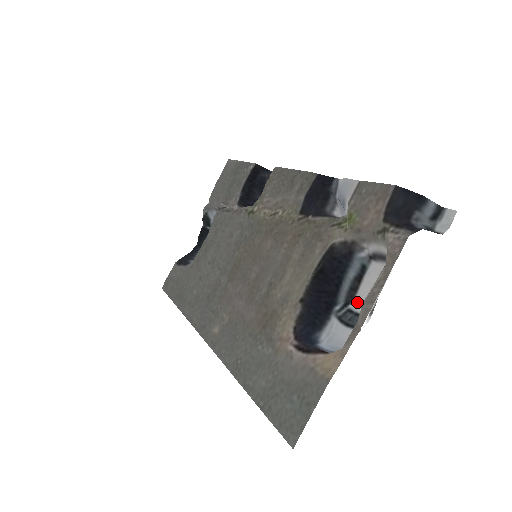
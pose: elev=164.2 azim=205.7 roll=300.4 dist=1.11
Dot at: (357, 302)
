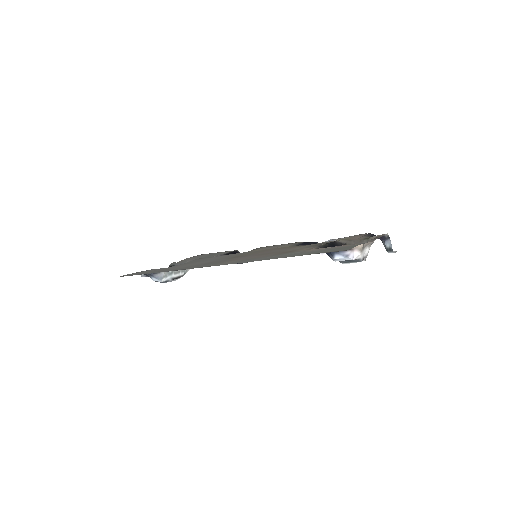
Dot at: (347, 263)
